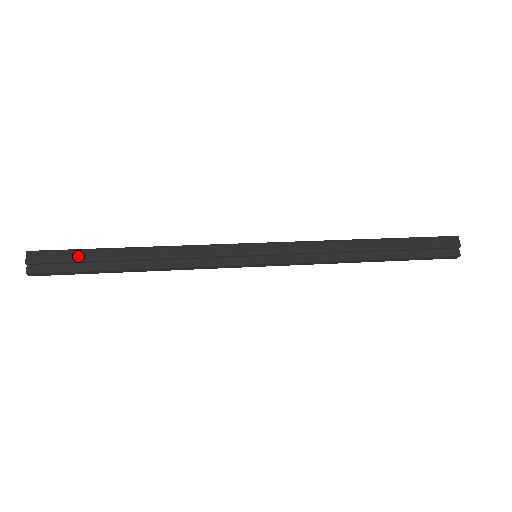
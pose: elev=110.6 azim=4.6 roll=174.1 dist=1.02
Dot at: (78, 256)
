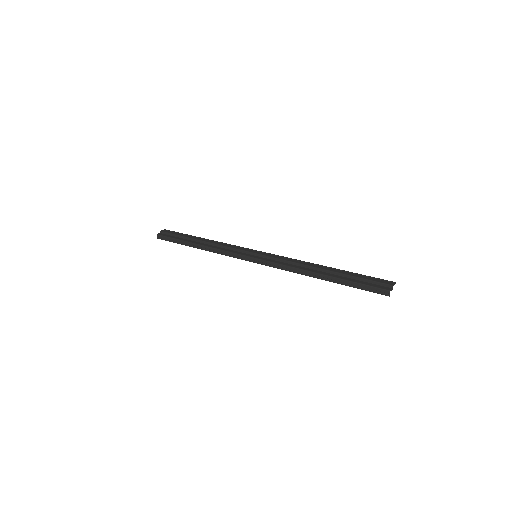
Dot at: (180, 234)
